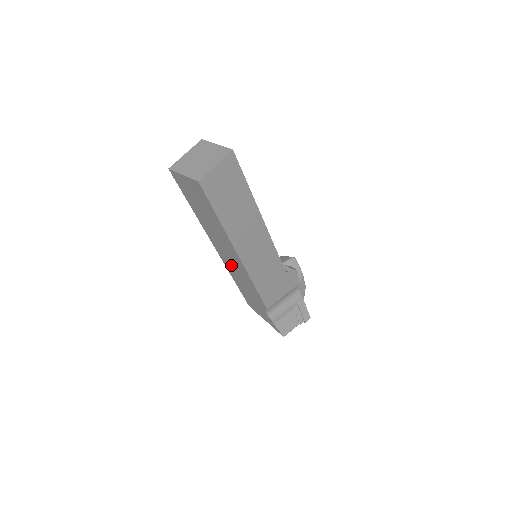
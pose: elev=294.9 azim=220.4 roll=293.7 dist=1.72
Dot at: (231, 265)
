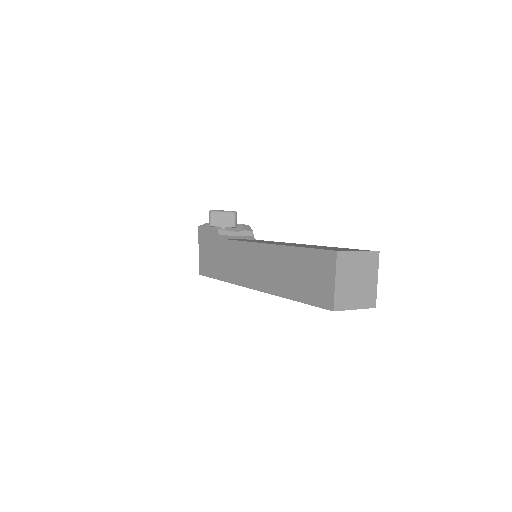
Dot at: occluded
